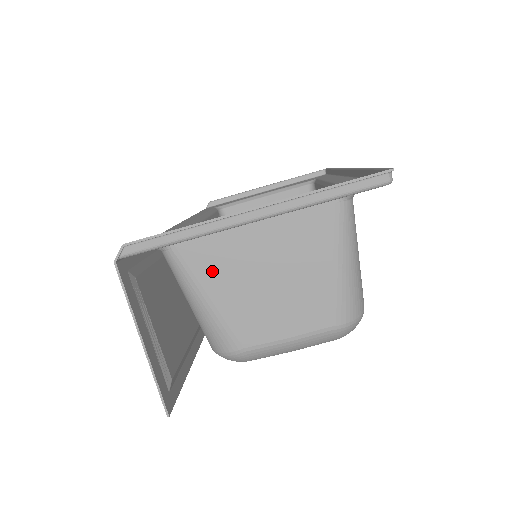
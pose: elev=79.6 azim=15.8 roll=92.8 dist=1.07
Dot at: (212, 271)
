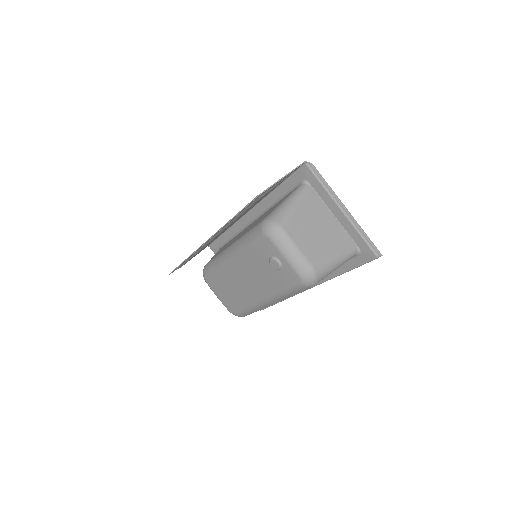
Dot at: (309, 205)
